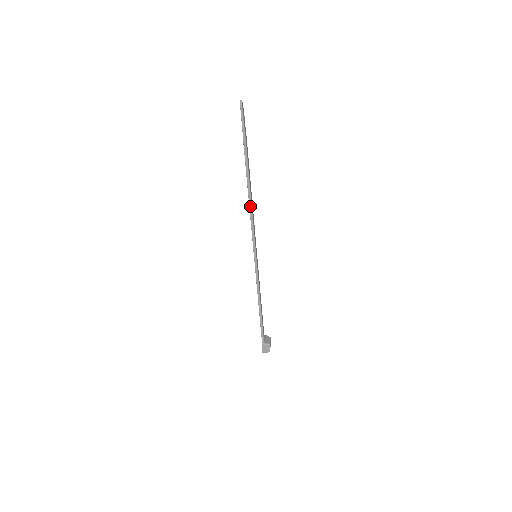
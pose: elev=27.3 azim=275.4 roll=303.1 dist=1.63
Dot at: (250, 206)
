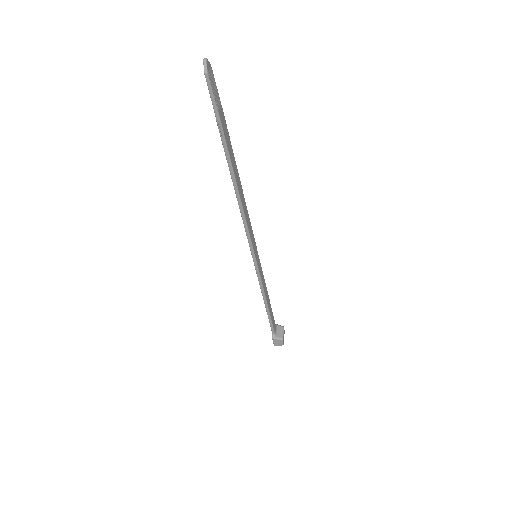
Dot at: (239, 205)
